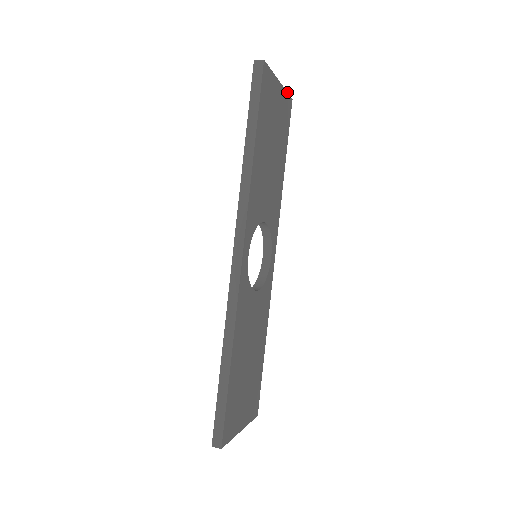
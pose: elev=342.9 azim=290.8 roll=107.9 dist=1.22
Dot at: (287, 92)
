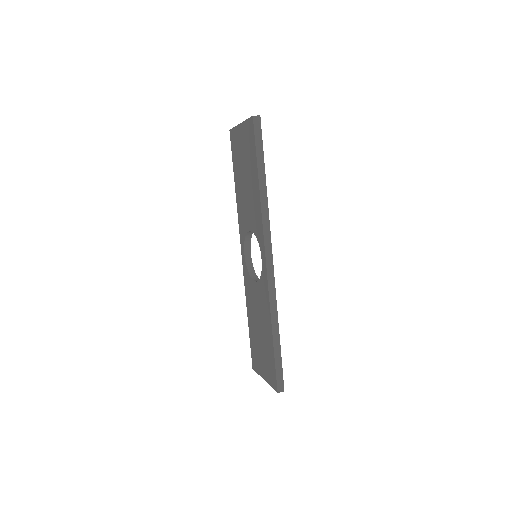
Dot at: occluded
